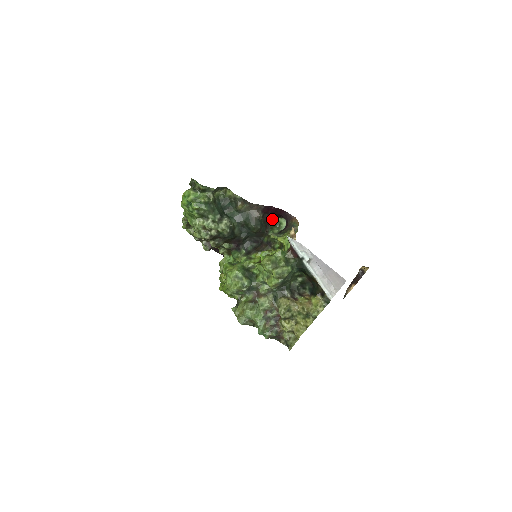
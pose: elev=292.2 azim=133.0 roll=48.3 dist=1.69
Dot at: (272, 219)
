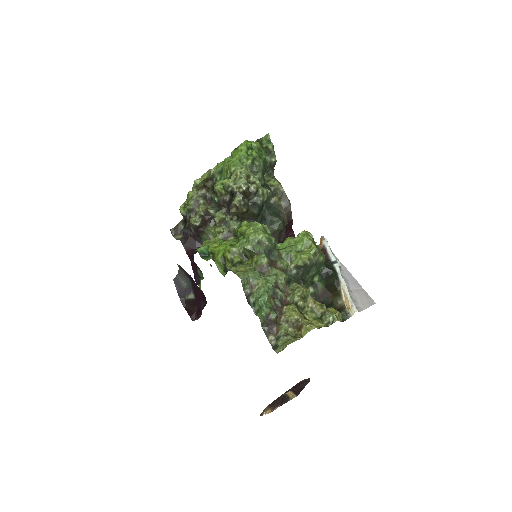
Dot at: occluded
